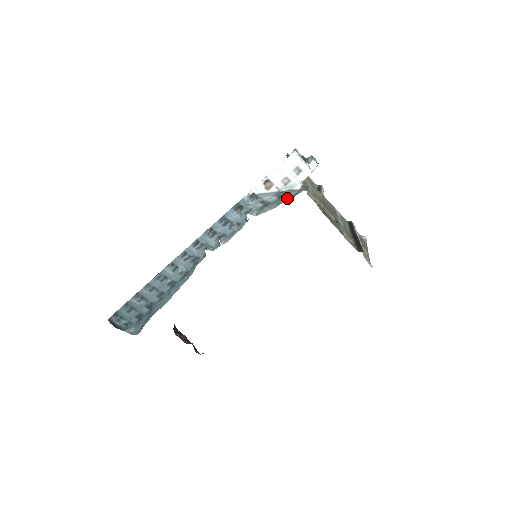
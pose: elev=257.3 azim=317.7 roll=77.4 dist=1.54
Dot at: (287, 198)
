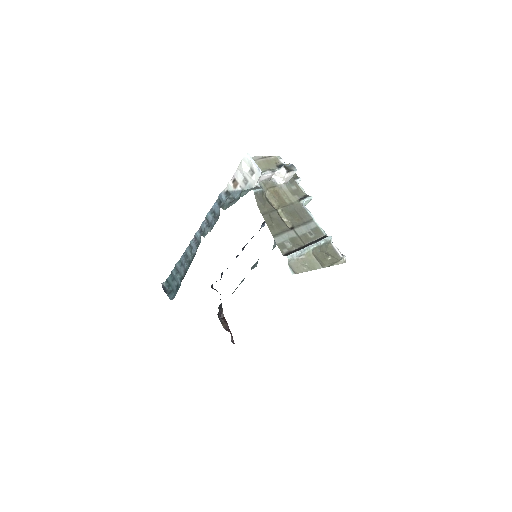
Dot at: (242, 196)
